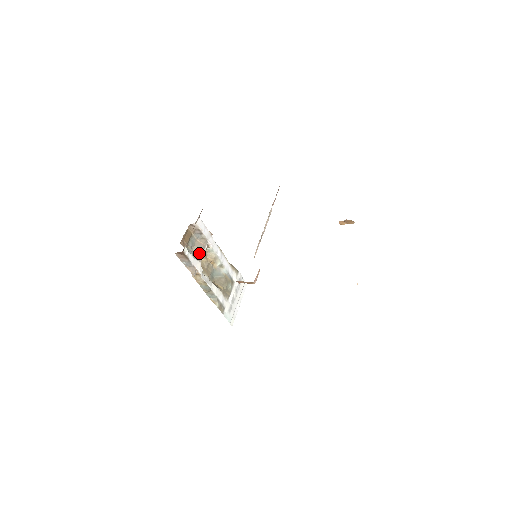
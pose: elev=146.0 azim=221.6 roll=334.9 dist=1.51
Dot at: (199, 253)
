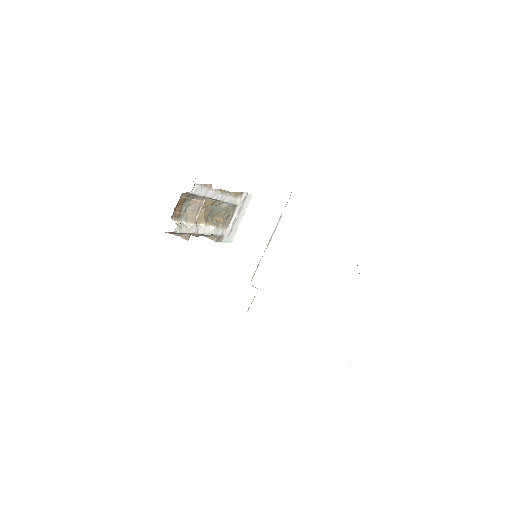
Dot at: (194, 213)
